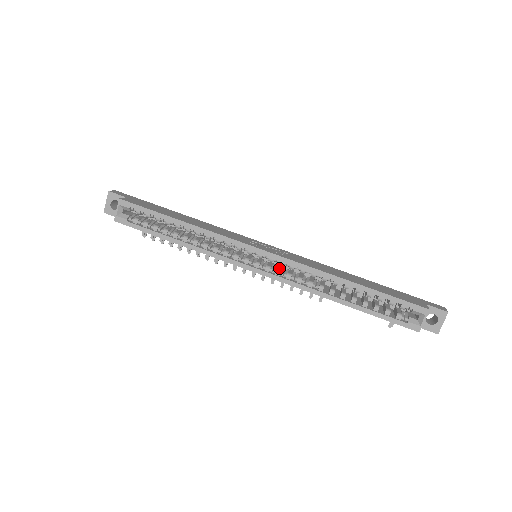
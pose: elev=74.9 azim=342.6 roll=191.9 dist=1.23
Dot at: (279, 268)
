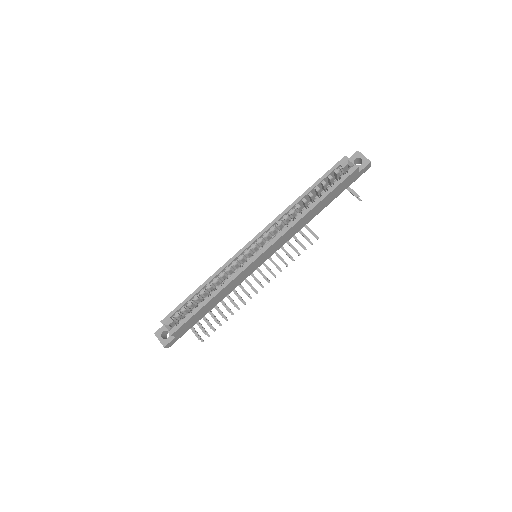
Dot at: occluded
